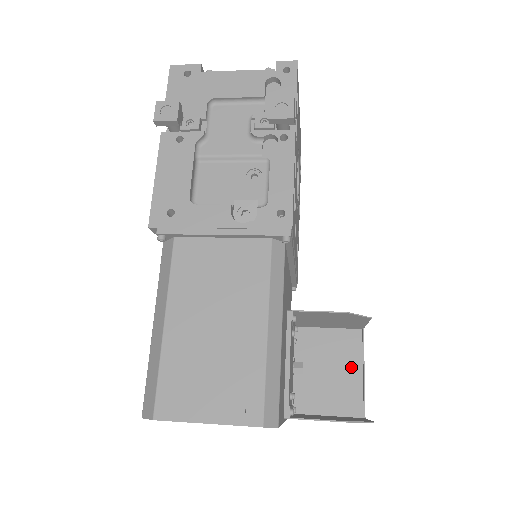
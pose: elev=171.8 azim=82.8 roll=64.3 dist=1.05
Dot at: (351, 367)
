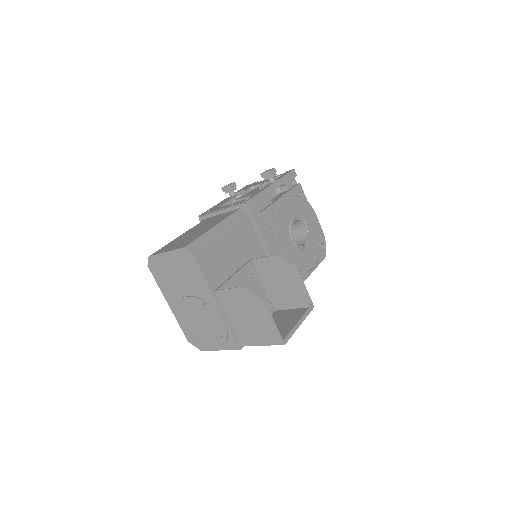
Dot at: (294, 323)
